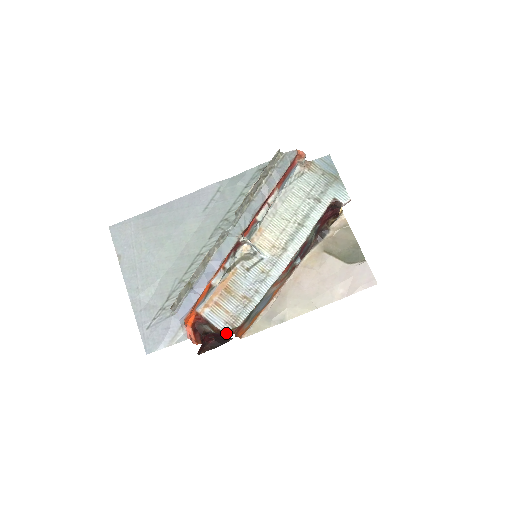
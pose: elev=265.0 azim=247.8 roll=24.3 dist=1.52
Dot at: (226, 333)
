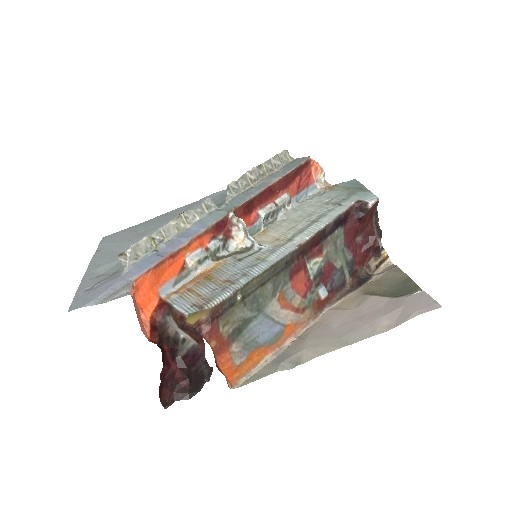
Dot at: (194, 331)
